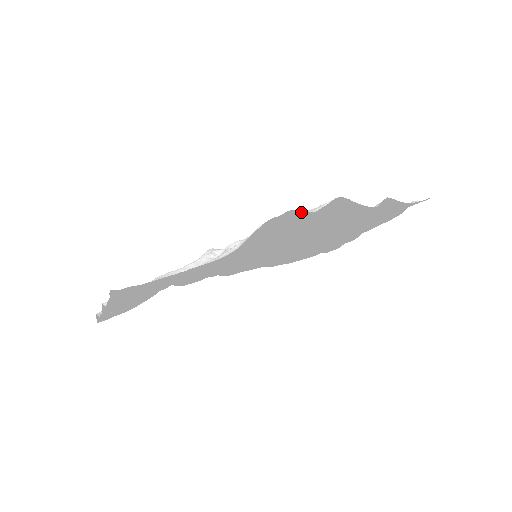
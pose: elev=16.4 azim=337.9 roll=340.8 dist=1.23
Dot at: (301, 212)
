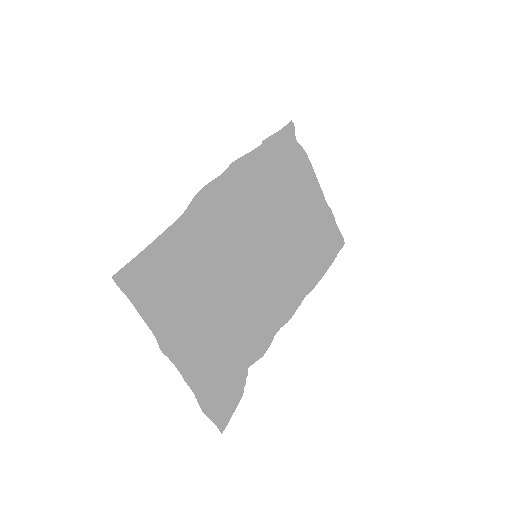
Dot at: (216, 182)
